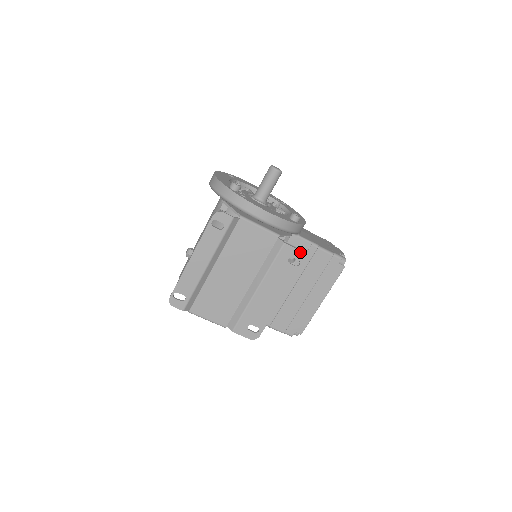
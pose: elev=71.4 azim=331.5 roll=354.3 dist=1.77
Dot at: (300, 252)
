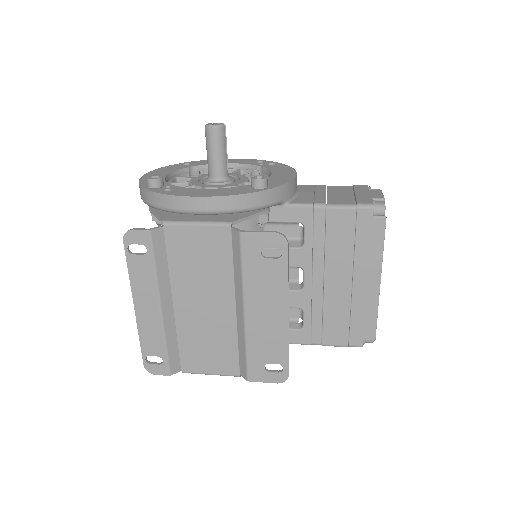
Dot at: (271, 235)
